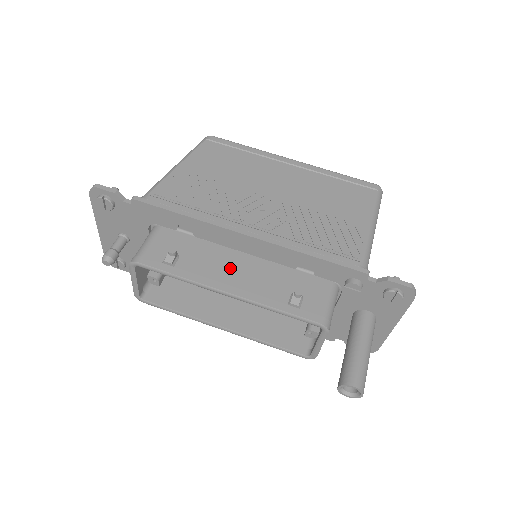
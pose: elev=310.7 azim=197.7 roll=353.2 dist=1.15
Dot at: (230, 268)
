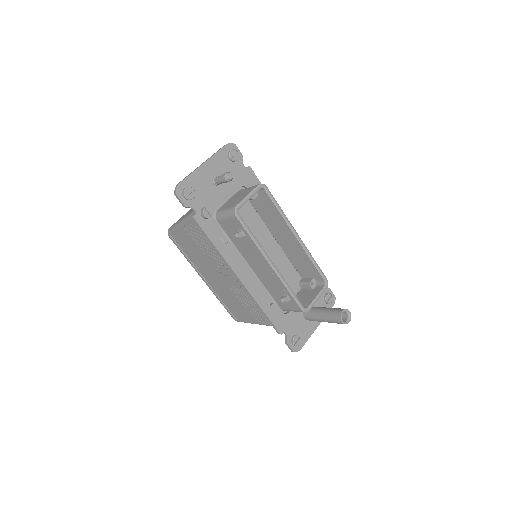
Dot at: occluded
